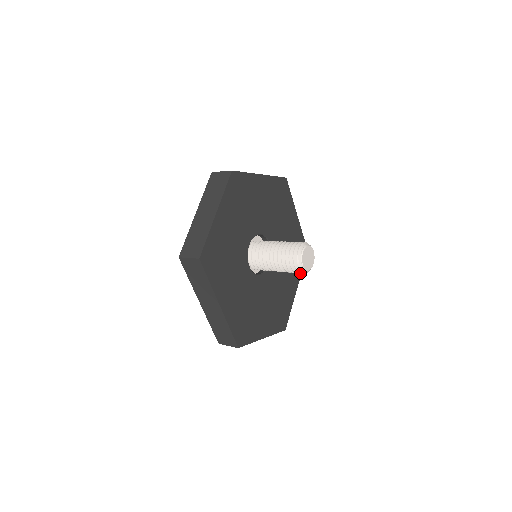
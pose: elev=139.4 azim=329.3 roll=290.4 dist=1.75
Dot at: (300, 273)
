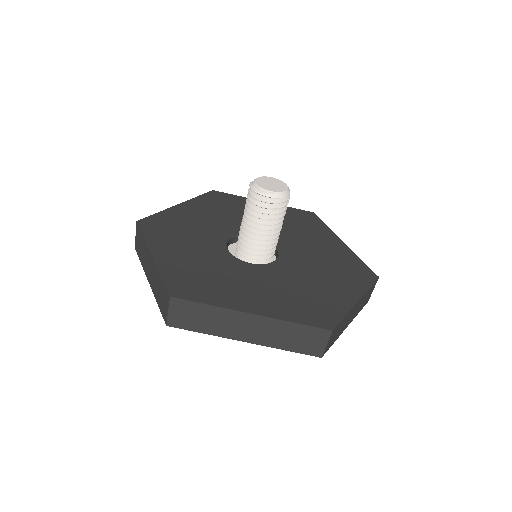
Dot at: (283, 202)
